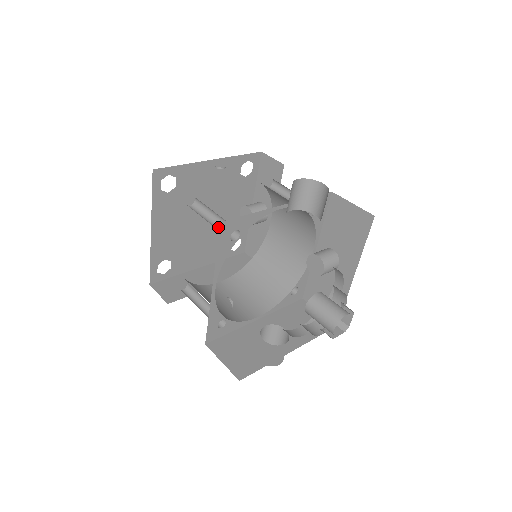
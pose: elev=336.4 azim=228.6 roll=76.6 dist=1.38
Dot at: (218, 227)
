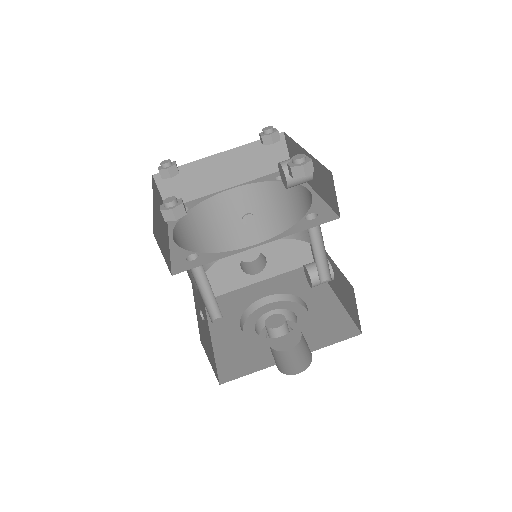
Dot at: (209, 297)
